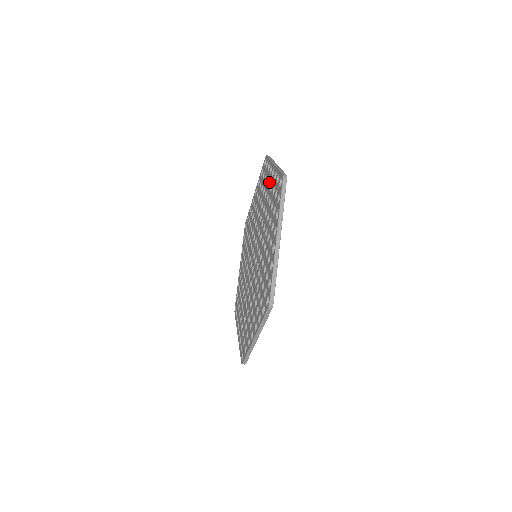
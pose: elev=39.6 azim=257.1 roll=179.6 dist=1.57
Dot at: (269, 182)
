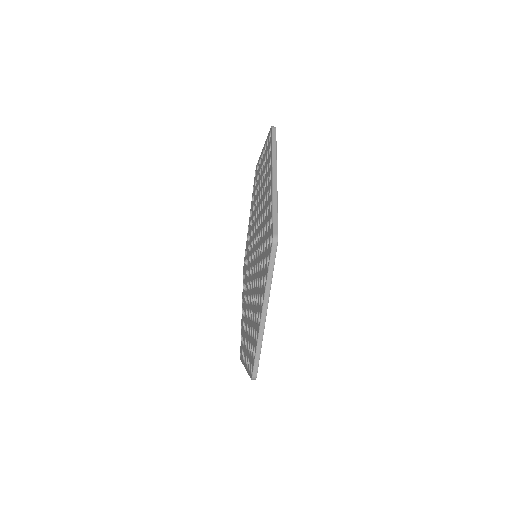
Dot at: (260, 171)
